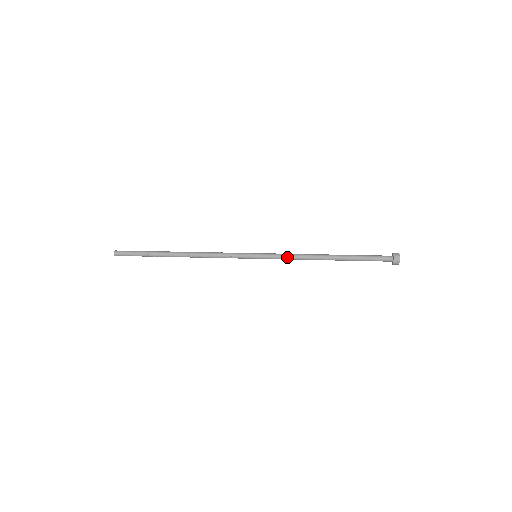
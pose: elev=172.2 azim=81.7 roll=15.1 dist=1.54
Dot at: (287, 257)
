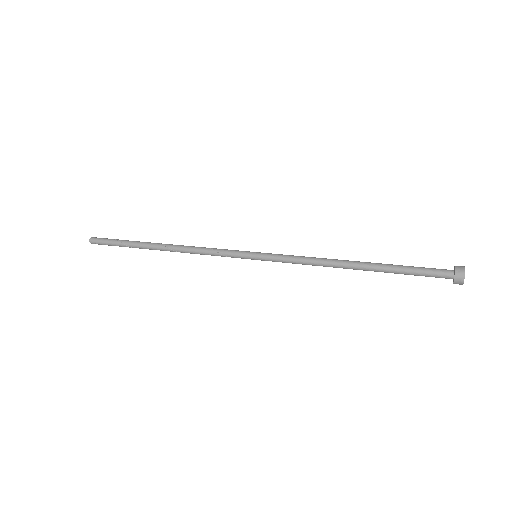
Dot at: (296, 262)
